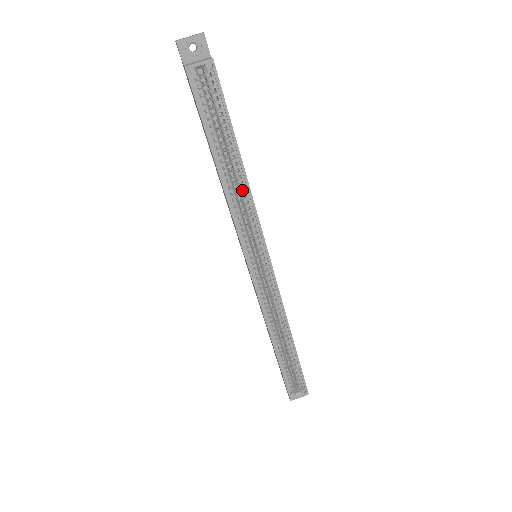
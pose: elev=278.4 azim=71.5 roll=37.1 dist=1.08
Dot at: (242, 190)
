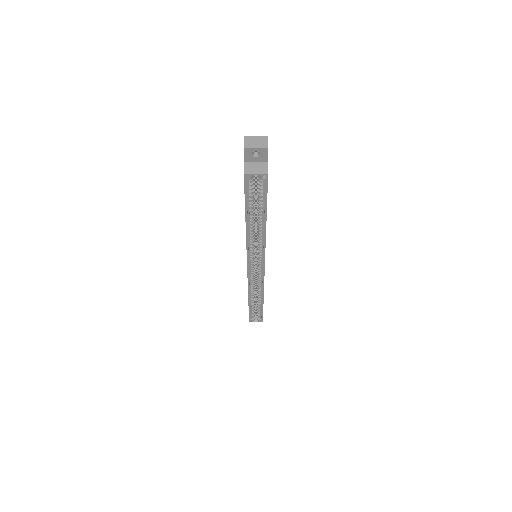
Dot at: (260, 234)
